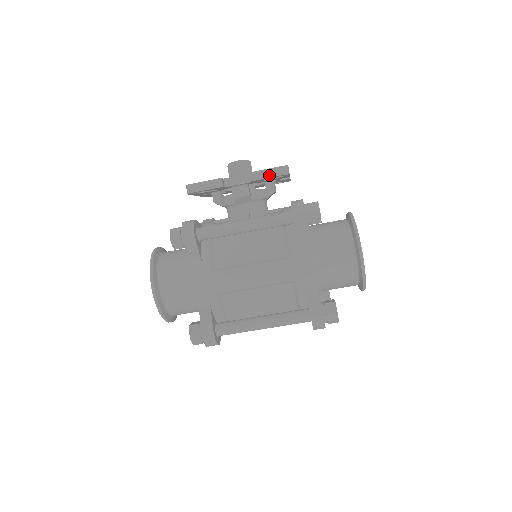
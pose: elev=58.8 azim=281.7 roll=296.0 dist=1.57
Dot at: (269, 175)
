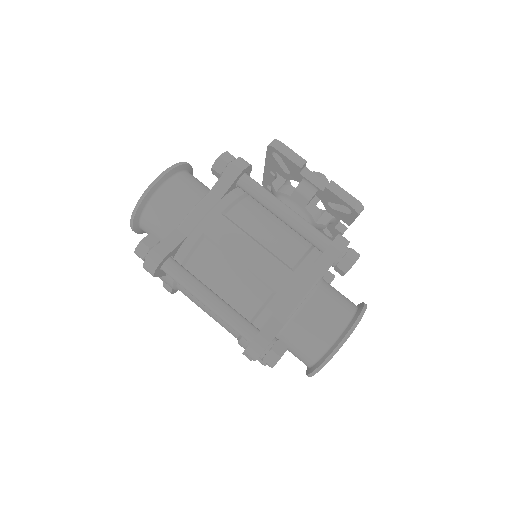
Dot at: (344, 198)
